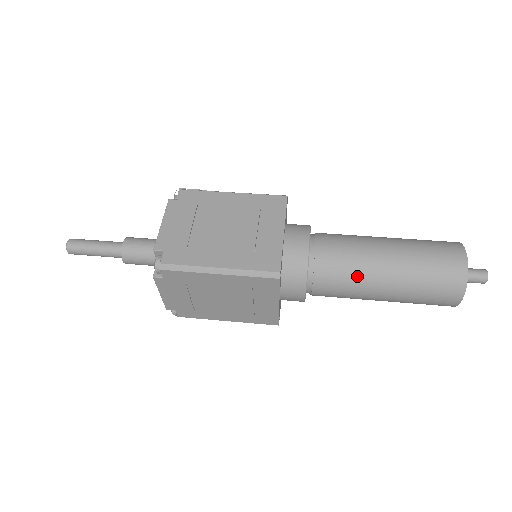
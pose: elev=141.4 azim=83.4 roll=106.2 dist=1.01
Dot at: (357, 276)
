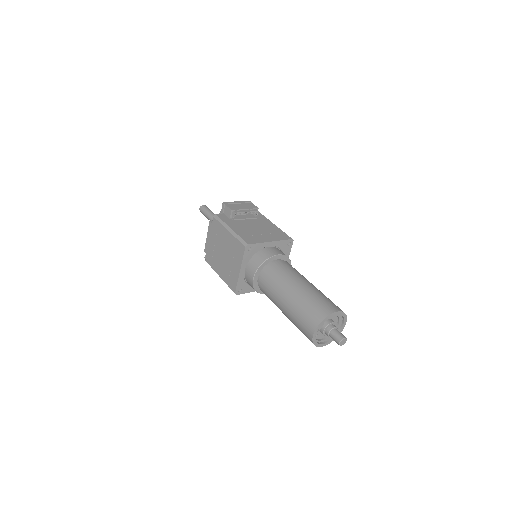
Dot at: occluded
